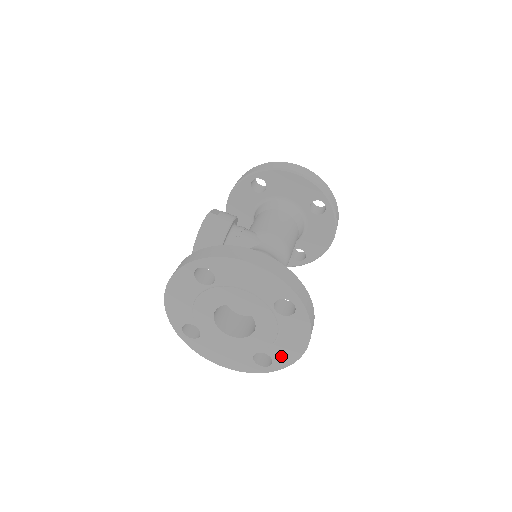
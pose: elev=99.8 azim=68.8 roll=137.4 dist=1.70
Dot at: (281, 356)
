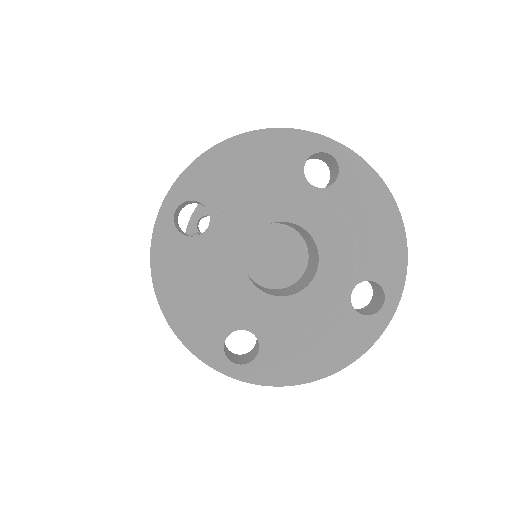
Dot at: (383, 264)
